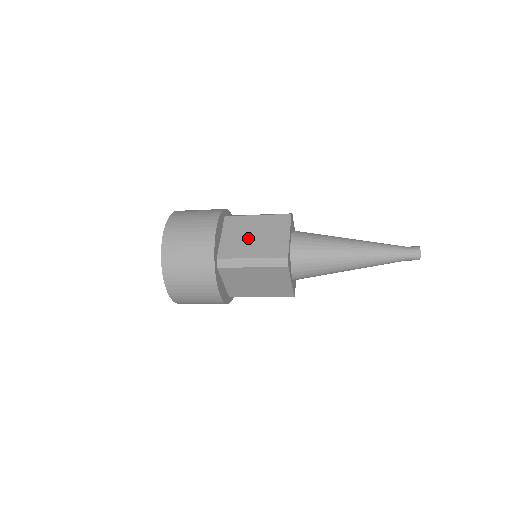
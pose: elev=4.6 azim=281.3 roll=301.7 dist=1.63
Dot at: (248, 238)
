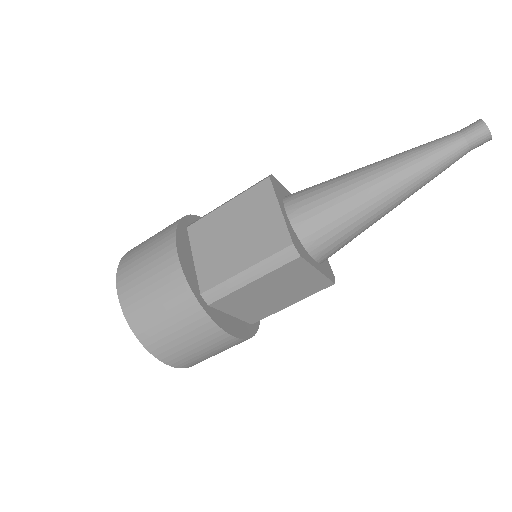
Dot at: occluded
